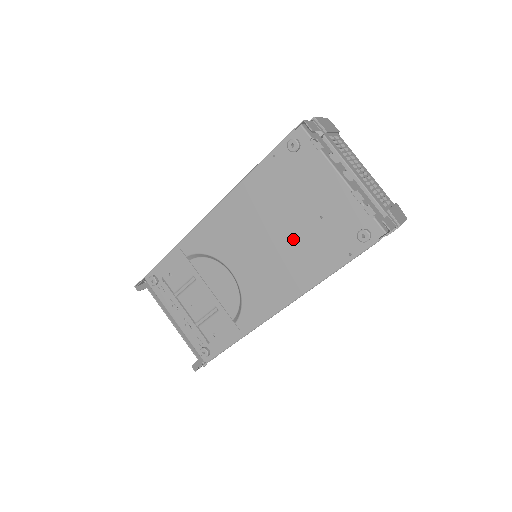
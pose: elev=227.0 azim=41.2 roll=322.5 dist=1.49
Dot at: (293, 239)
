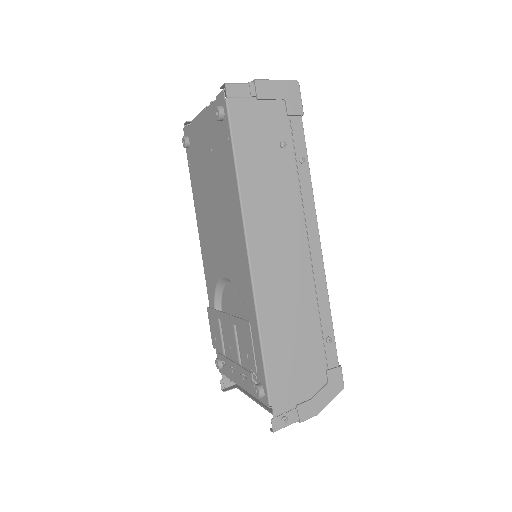
Dot at: (217, 190)
